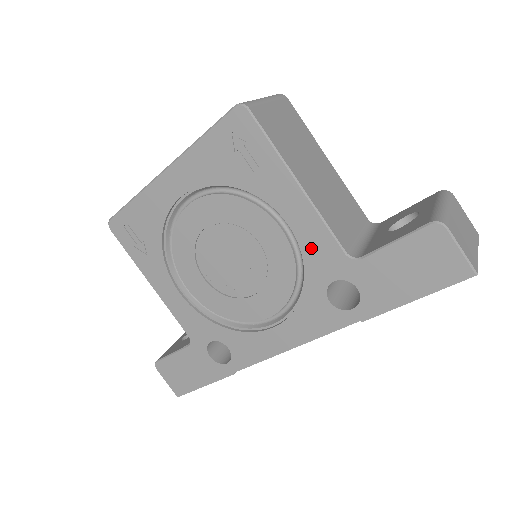
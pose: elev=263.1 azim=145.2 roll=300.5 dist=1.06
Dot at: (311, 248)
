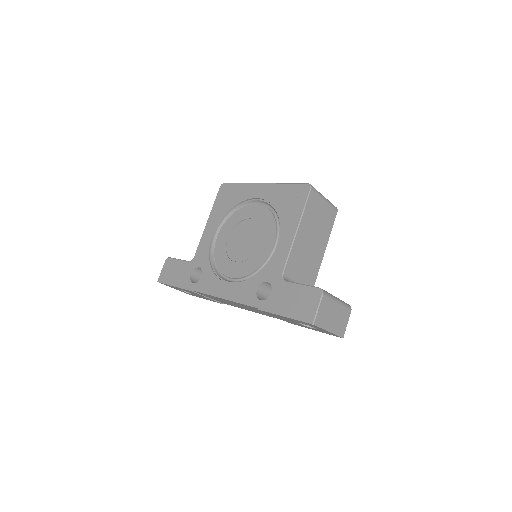
Dot at: (274, 260)
